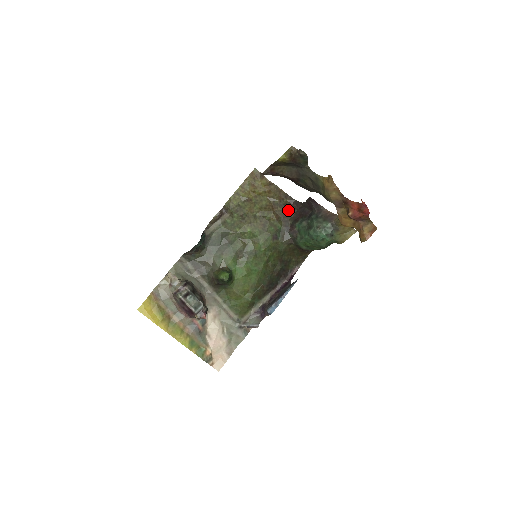
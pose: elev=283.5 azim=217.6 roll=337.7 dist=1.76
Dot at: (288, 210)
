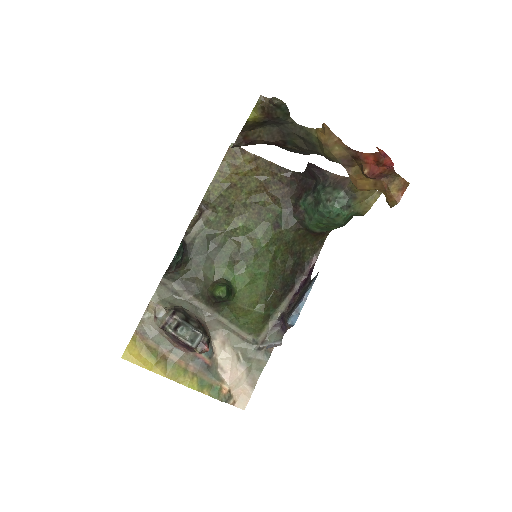
Dot at: (286, 186)
